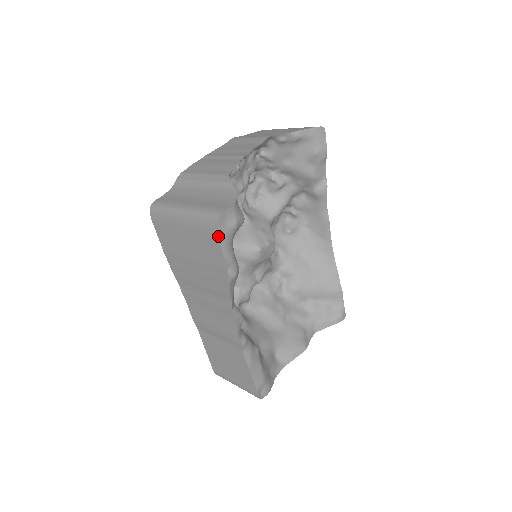
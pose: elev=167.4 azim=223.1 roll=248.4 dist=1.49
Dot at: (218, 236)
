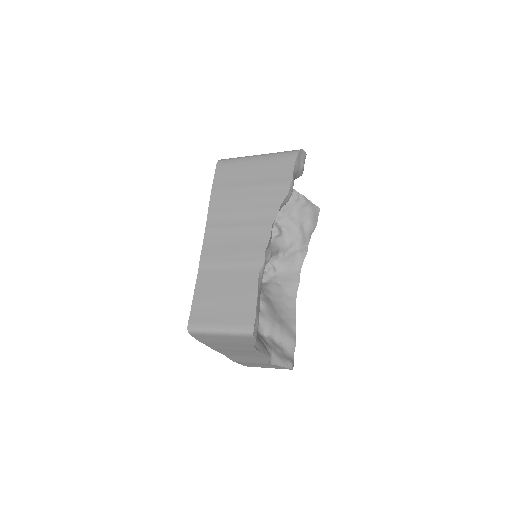
Dot at: (296, 159)
